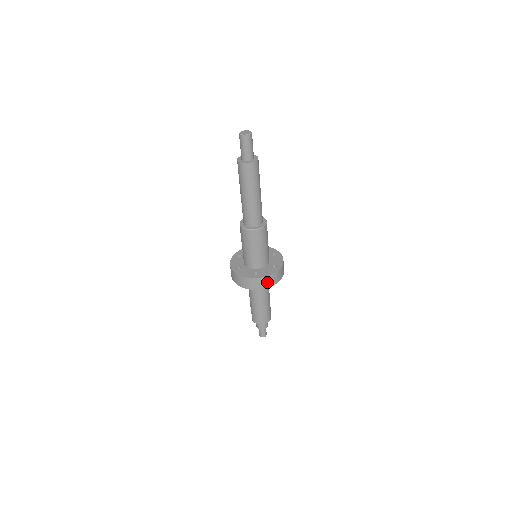
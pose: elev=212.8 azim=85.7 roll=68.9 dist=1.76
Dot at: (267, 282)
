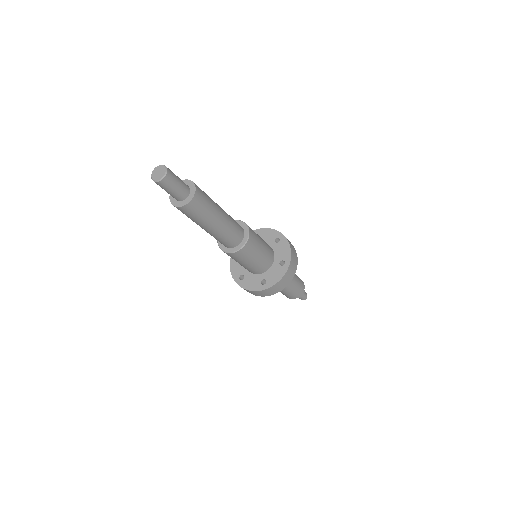
Dot at: (280, 285)
